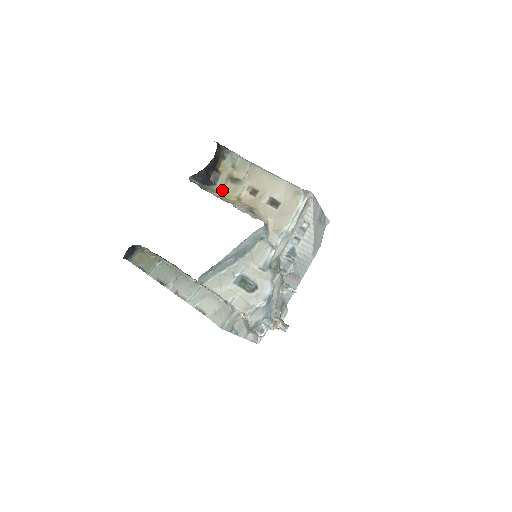
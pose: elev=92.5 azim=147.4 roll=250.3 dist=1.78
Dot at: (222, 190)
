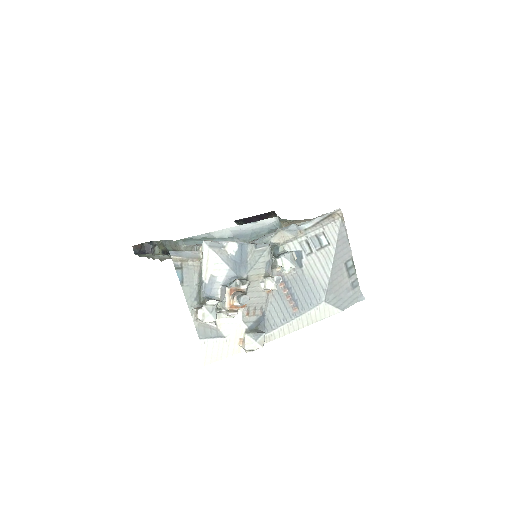
Dot at: occluded
